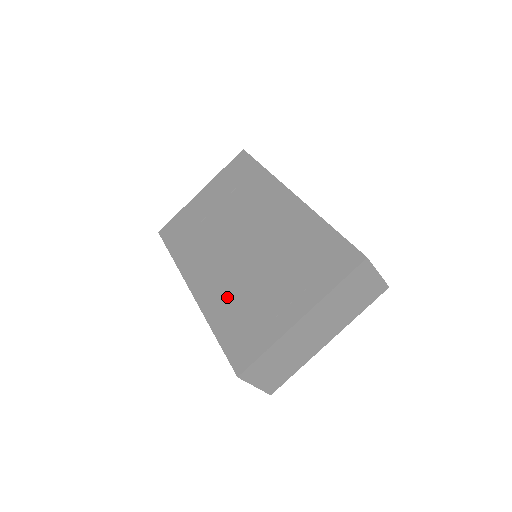
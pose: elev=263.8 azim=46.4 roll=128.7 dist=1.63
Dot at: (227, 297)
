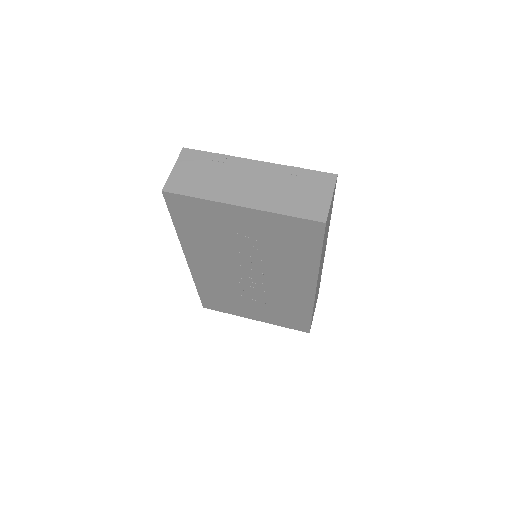
Dot at: occluded
